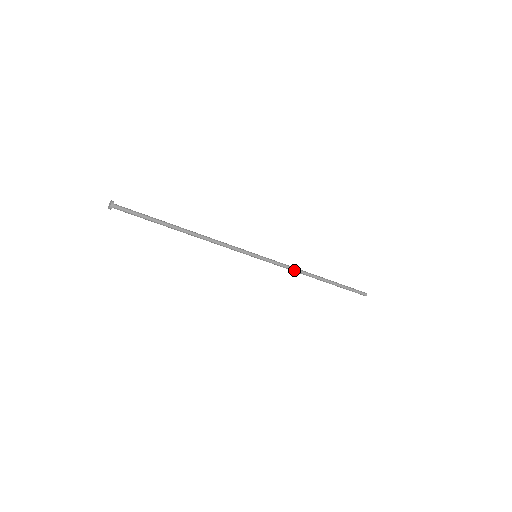
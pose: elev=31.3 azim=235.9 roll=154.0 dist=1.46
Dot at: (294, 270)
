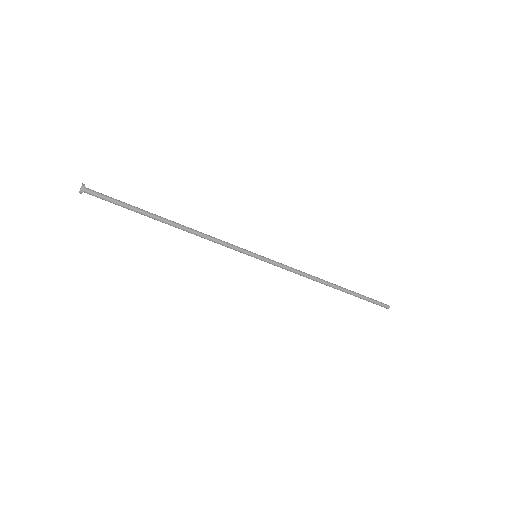
Dot at: (302, 274)
